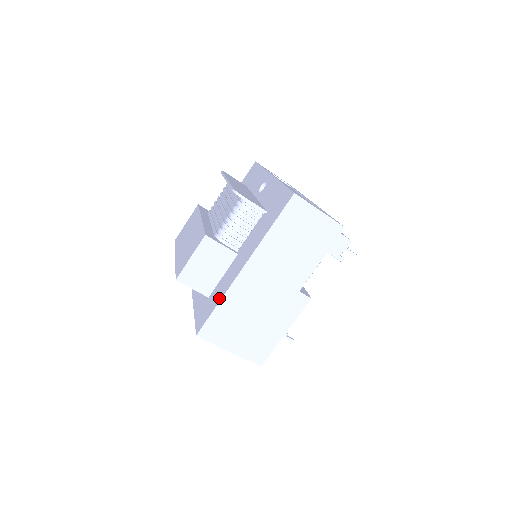
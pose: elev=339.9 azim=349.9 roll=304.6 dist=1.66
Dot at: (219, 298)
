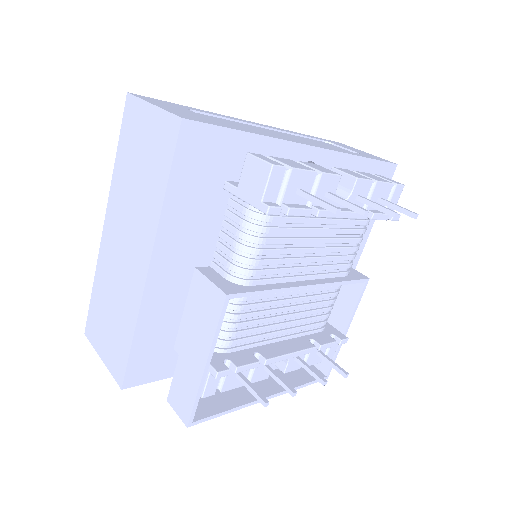
Dot at: occluded
